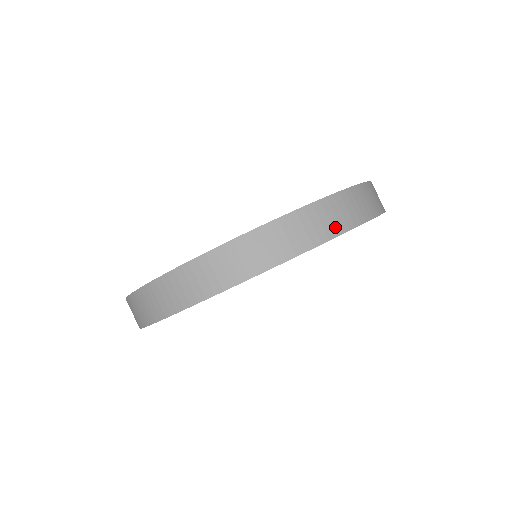
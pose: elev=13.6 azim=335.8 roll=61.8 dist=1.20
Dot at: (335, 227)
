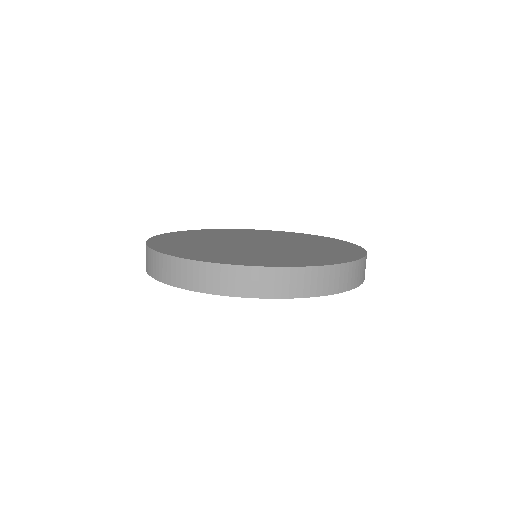
Dot at: (230, 289)
